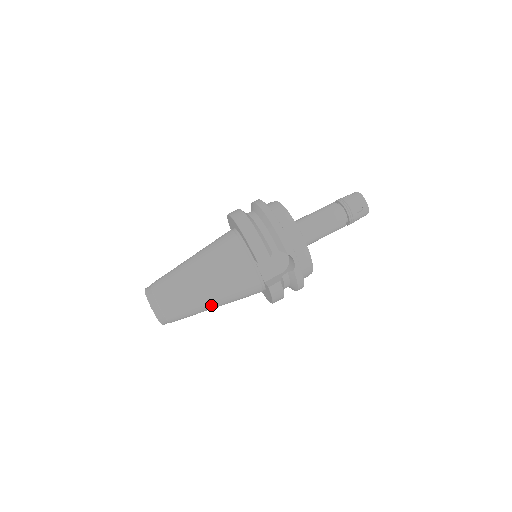
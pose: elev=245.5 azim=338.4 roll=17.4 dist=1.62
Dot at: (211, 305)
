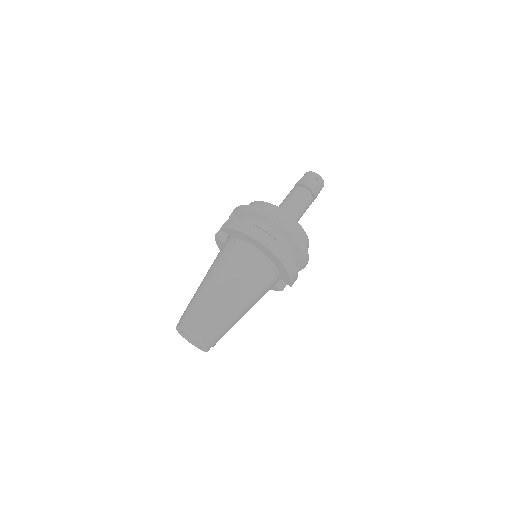
Dot at: occluded
